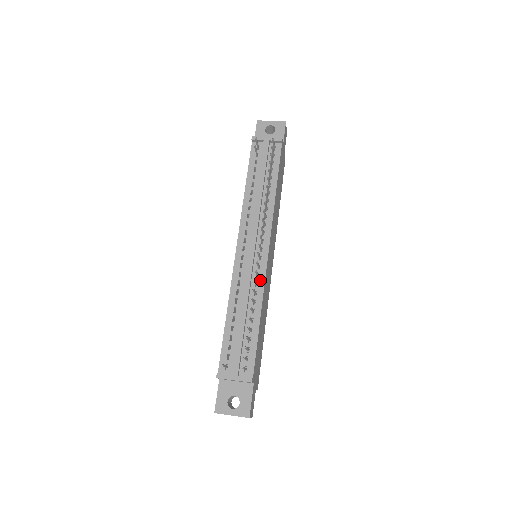
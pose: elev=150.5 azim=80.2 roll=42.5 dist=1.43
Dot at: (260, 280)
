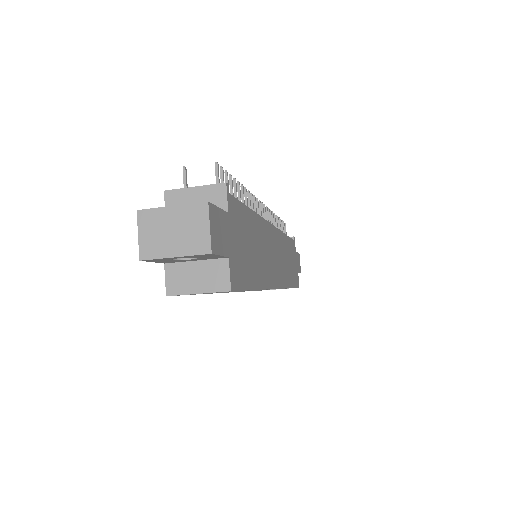
Dot at: occluded
